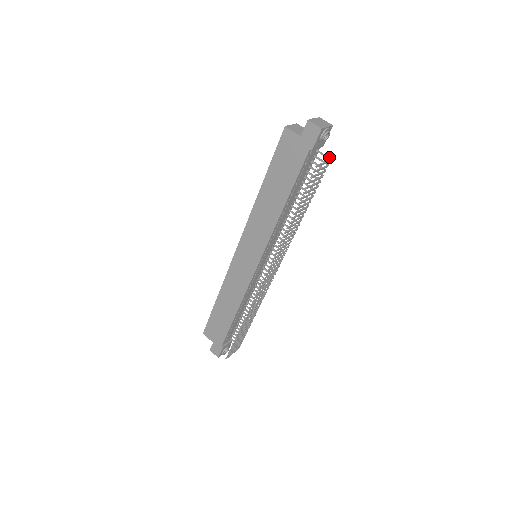
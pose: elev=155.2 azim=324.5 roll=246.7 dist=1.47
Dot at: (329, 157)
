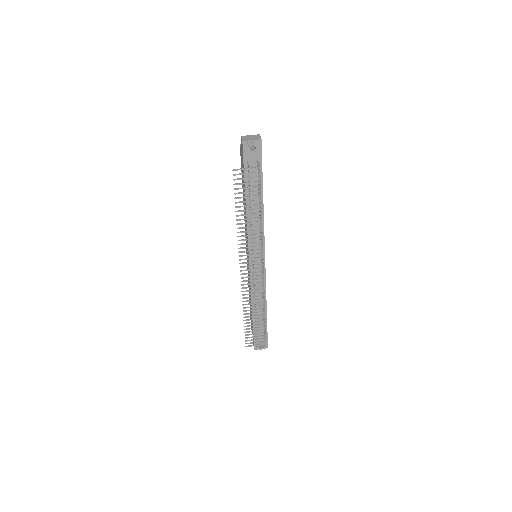
Dot at: occluded
